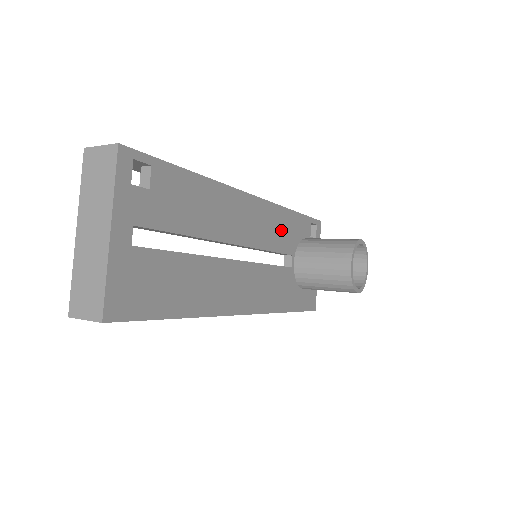
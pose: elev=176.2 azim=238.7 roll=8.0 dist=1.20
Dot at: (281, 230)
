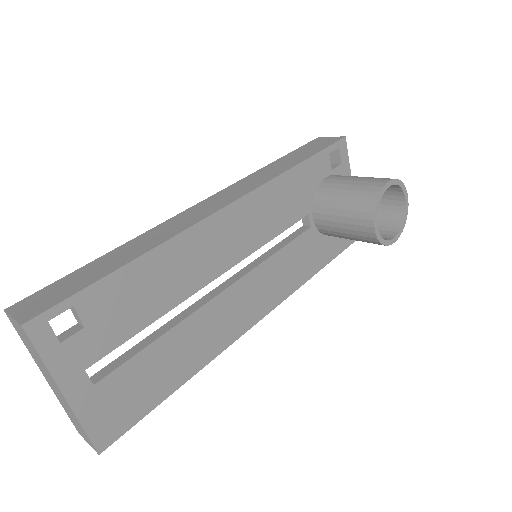
Dot at: (282, 204)
